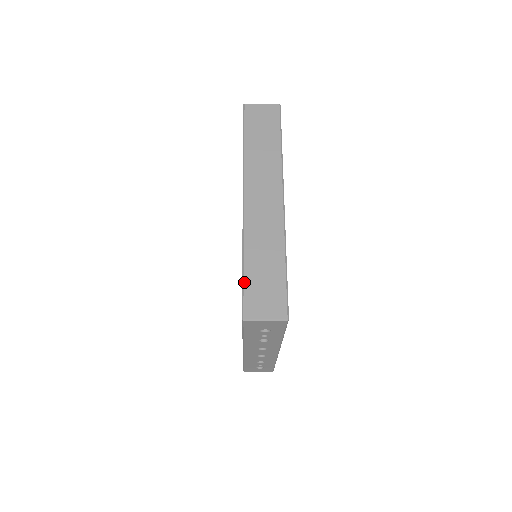
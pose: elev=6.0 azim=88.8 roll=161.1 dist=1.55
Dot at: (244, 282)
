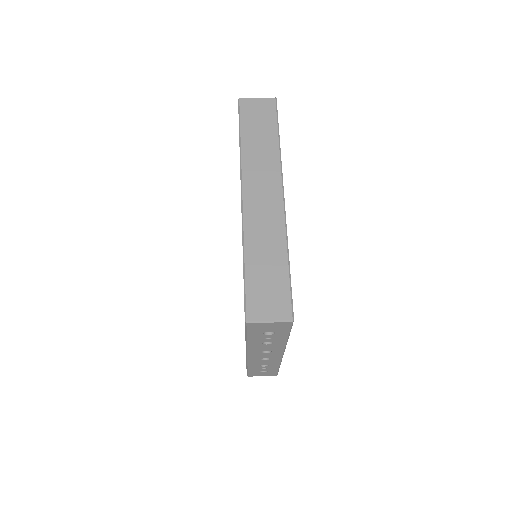
Dot at: (246, 283)
